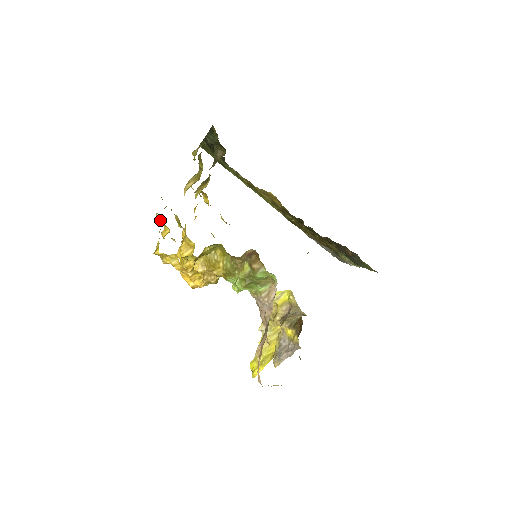
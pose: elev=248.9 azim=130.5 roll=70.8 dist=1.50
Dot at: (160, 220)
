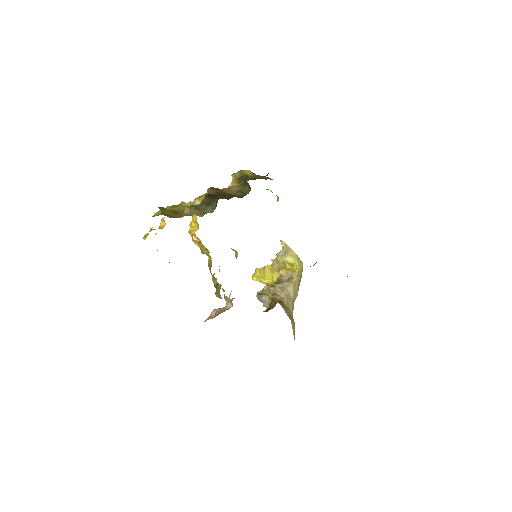
Dot at: occluded
